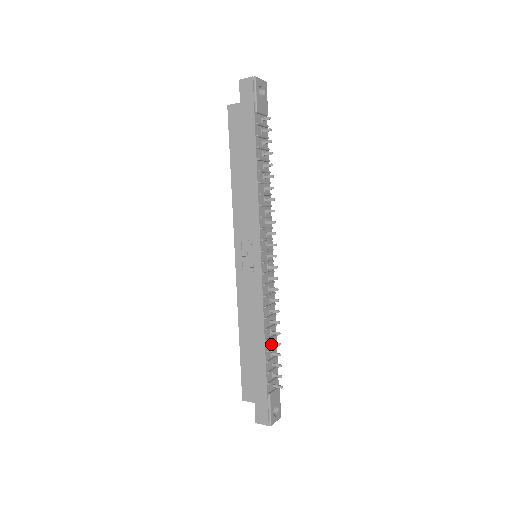
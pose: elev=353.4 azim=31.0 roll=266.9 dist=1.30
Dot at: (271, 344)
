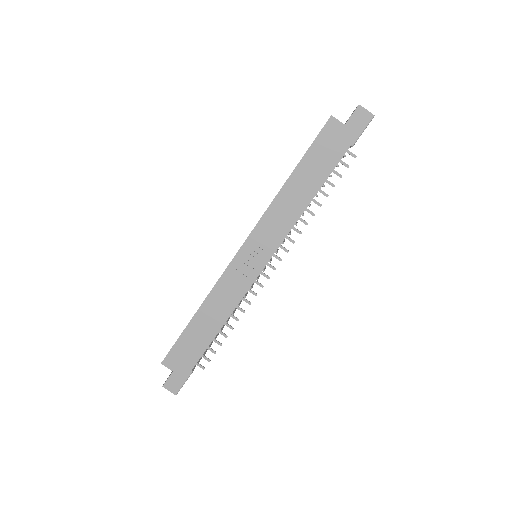
Dot at: (218, 332)
